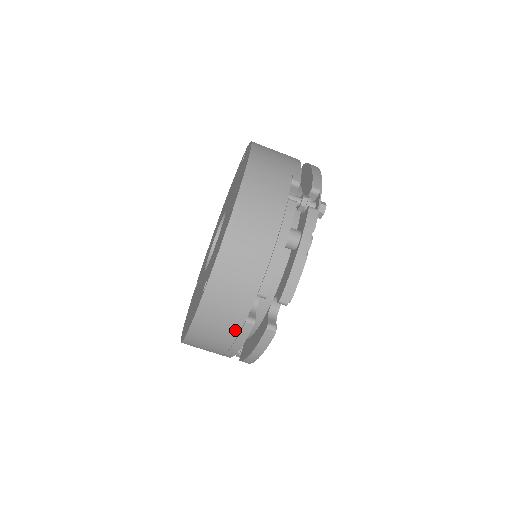
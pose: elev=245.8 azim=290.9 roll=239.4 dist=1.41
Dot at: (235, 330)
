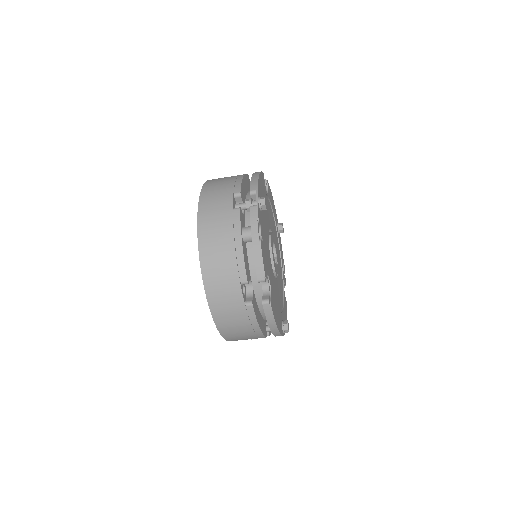
Dot at: (244, 315)
